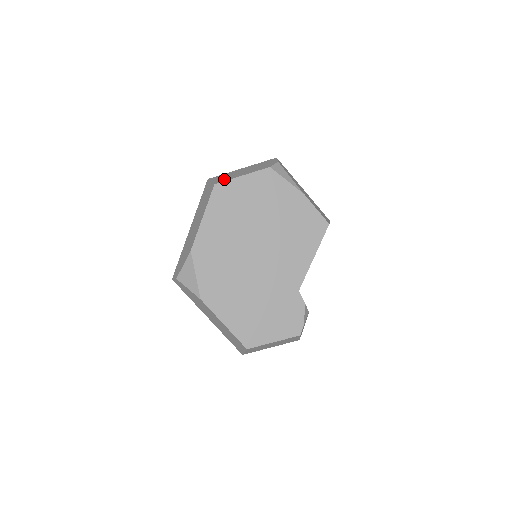
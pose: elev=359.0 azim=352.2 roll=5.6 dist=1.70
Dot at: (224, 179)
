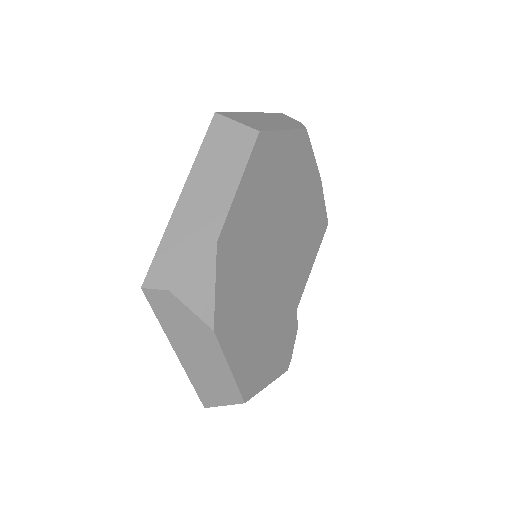
Dot at: (261, 126)
